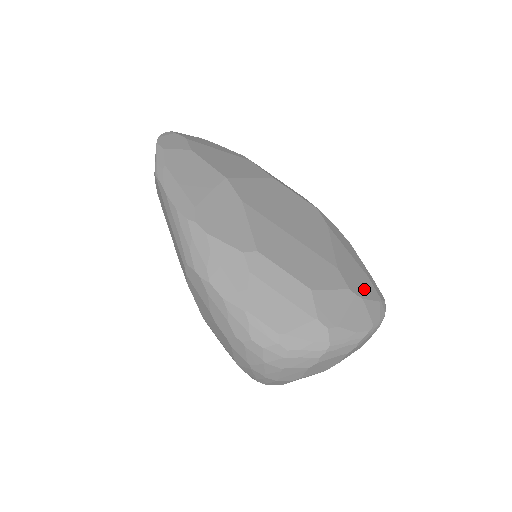
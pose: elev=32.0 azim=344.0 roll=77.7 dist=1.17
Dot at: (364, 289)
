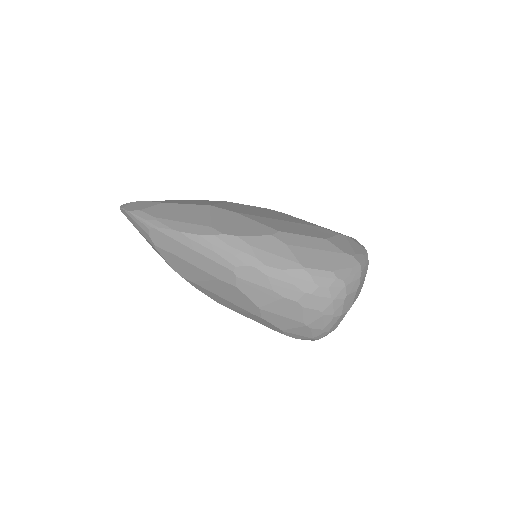
Dot at: occluded
